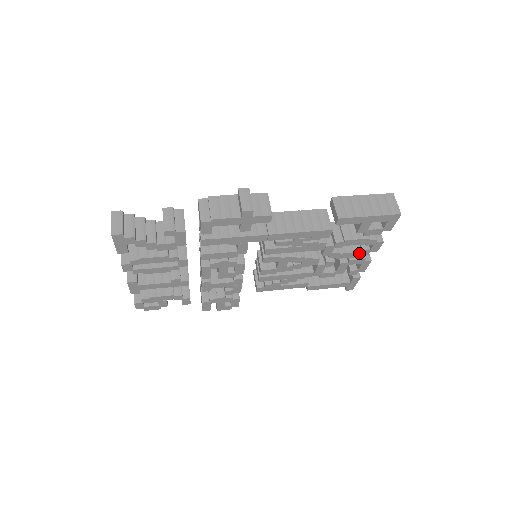
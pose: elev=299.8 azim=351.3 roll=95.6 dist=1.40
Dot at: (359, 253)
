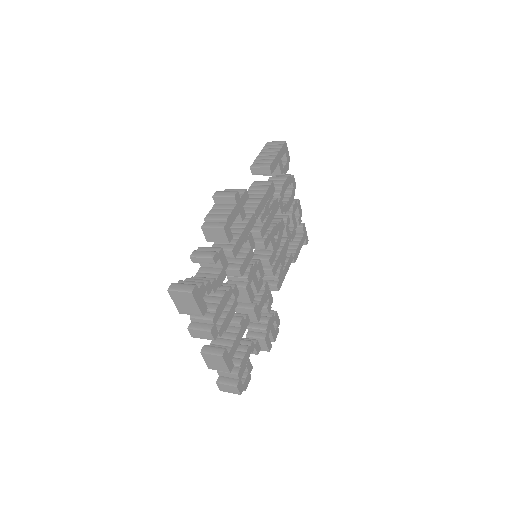
Dot at: (292, 196)
